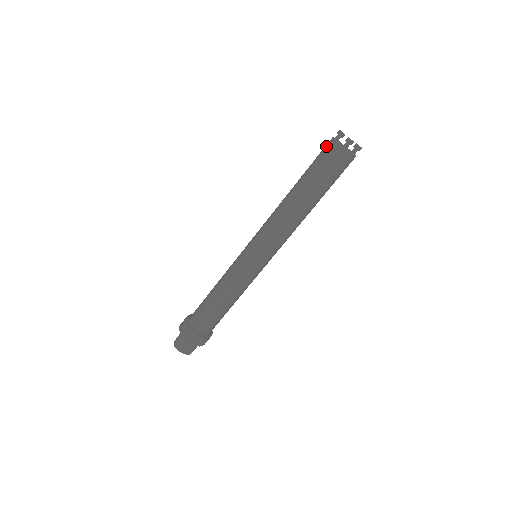
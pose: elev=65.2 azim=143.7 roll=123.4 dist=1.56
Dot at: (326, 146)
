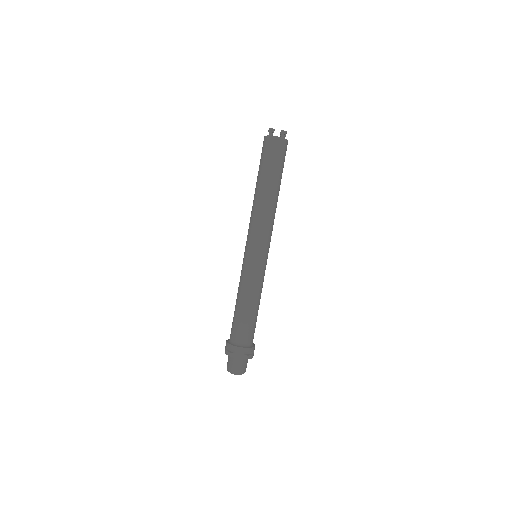
Dot at: (269, 144)
